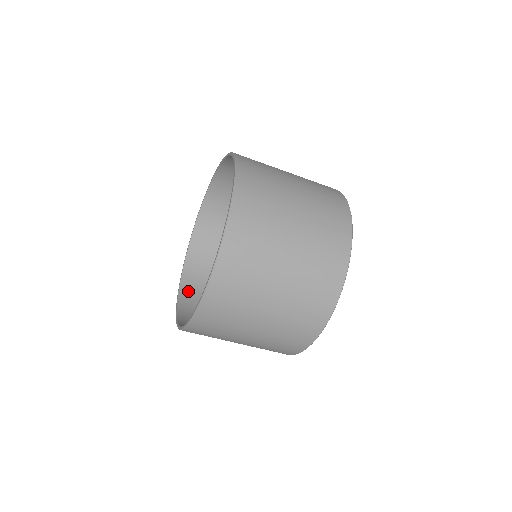
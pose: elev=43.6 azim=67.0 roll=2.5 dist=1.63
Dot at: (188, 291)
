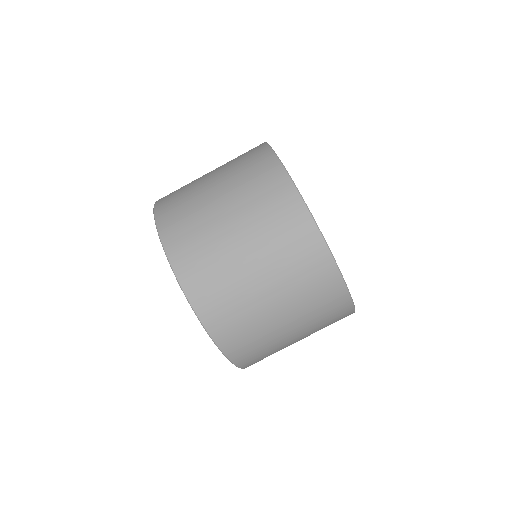
Dot at: occluded
